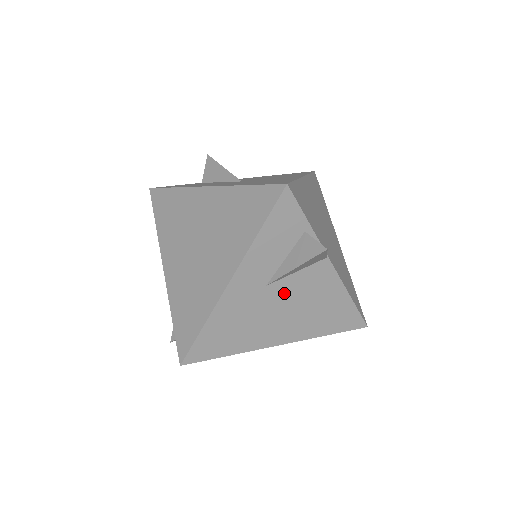
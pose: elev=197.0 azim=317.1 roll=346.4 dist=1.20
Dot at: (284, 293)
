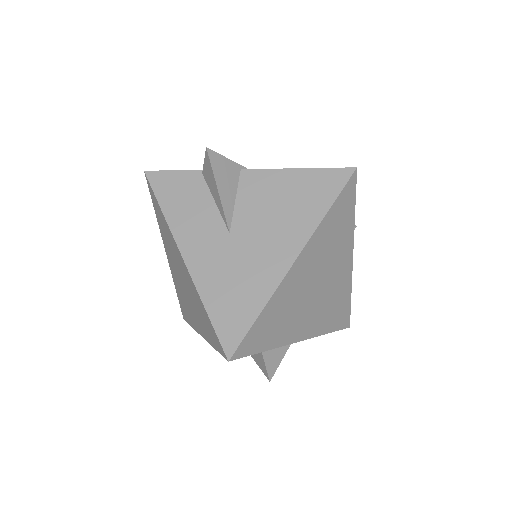
Dot at: occluded
